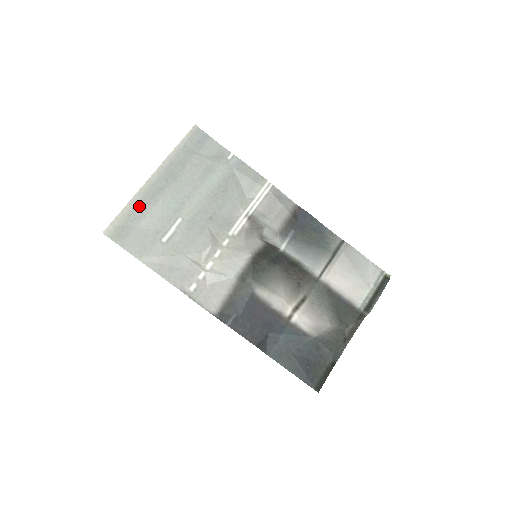
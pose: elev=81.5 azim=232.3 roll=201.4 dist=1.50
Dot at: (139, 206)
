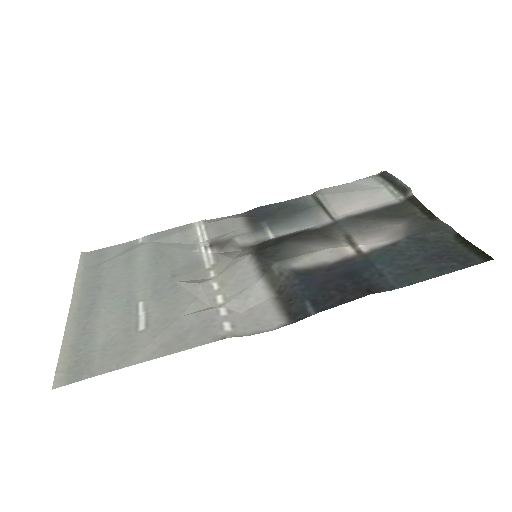
Dot at: (79, 333)
